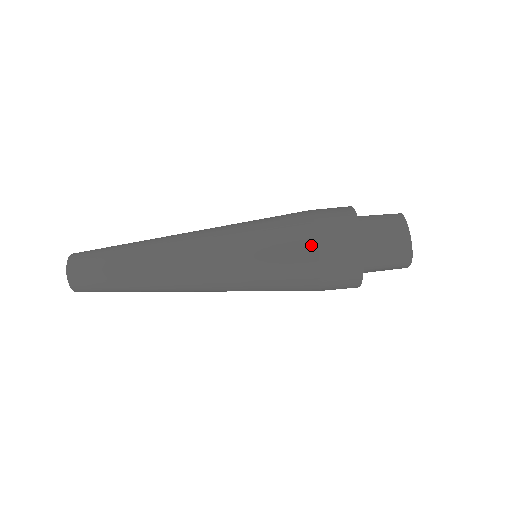
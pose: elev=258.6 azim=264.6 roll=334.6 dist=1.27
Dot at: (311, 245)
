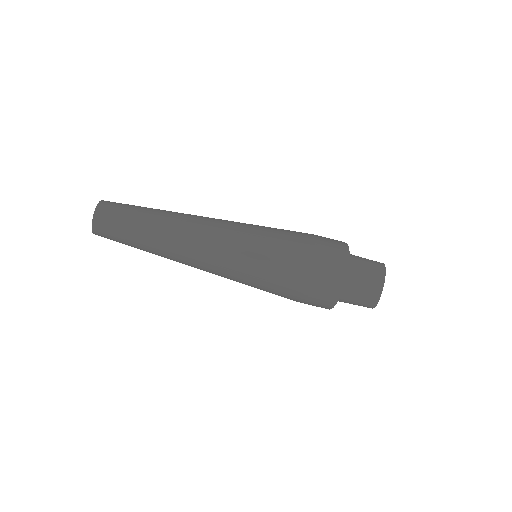
Dot at: (303, 278)
